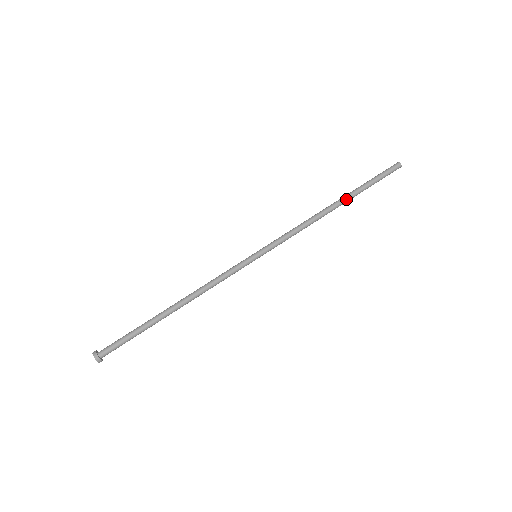
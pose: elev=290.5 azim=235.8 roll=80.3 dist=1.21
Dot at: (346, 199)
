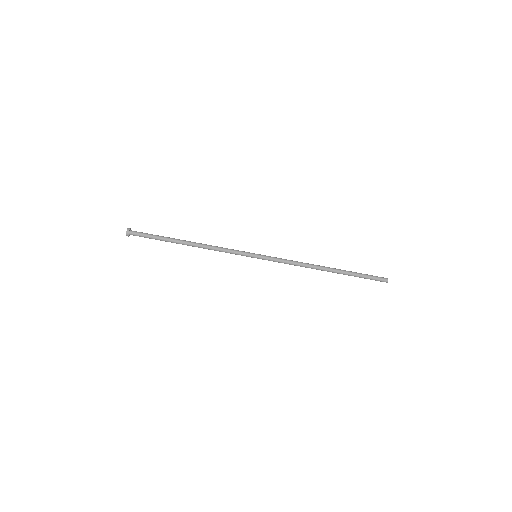
Dot at: (336, 272)
